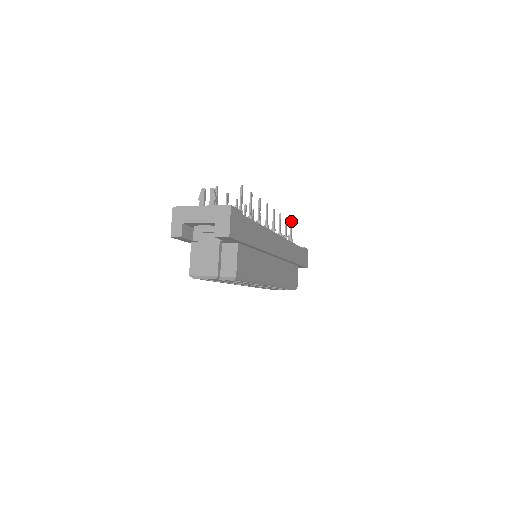
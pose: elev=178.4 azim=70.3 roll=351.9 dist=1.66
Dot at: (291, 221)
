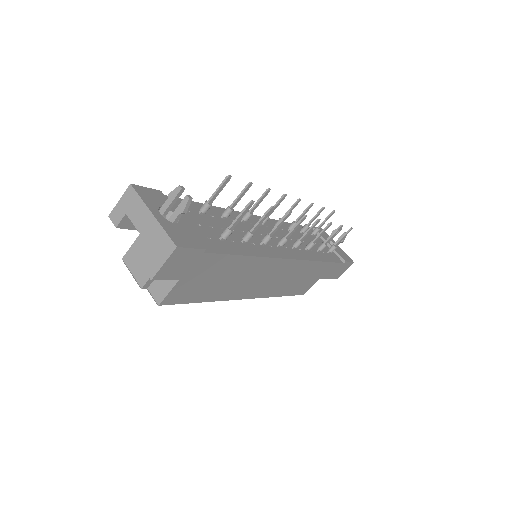
Dot at: (351, 228)
